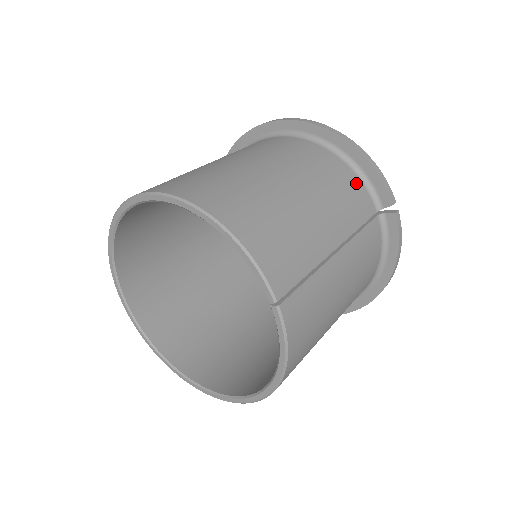
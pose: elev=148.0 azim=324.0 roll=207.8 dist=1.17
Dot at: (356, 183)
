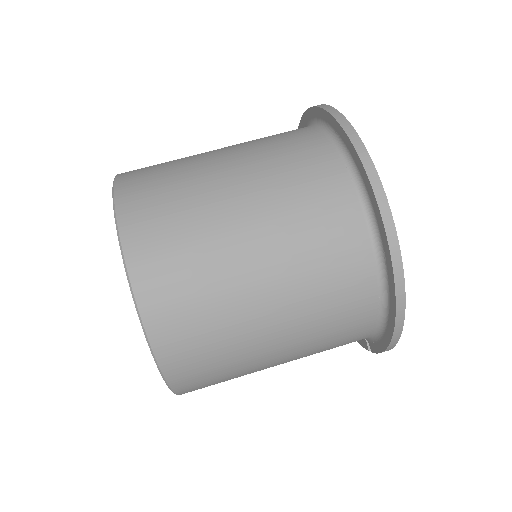
Dot at: (361, 338)
